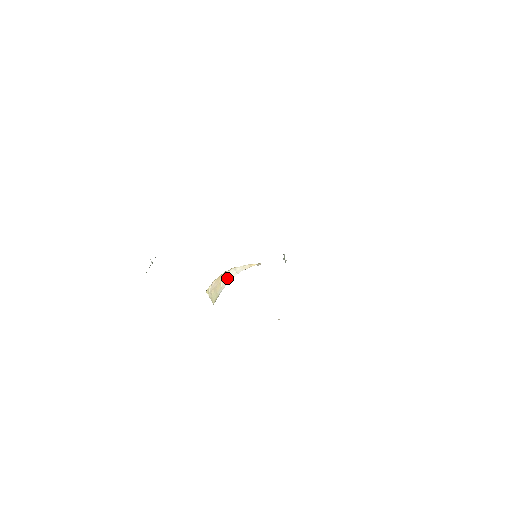
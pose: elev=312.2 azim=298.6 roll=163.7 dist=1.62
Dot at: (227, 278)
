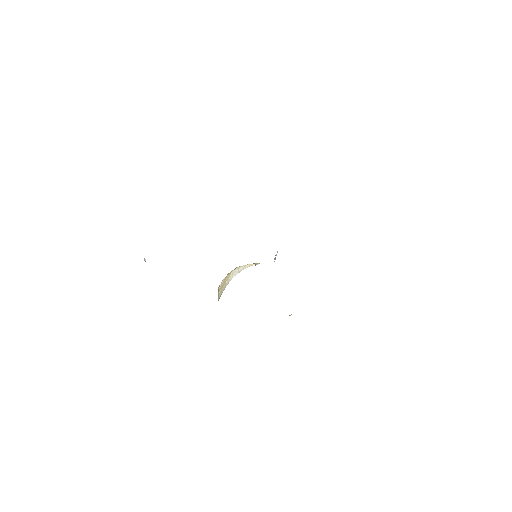
Dot at: (231, 277)
